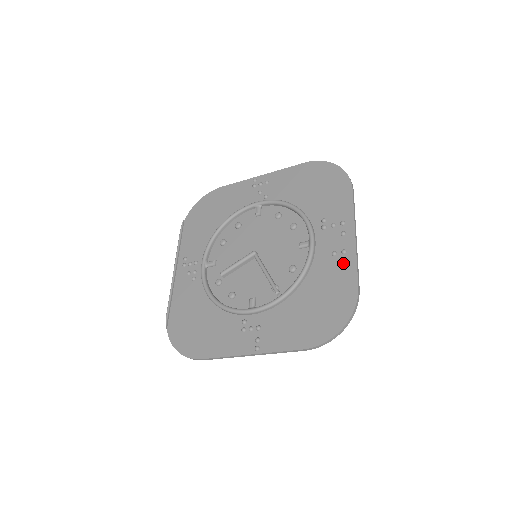
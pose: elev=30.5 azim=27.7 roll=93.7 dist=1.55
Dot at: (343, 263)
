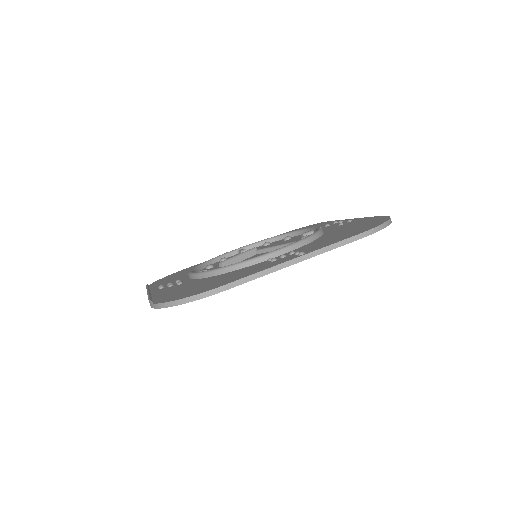
Dot at: (354, 221)
